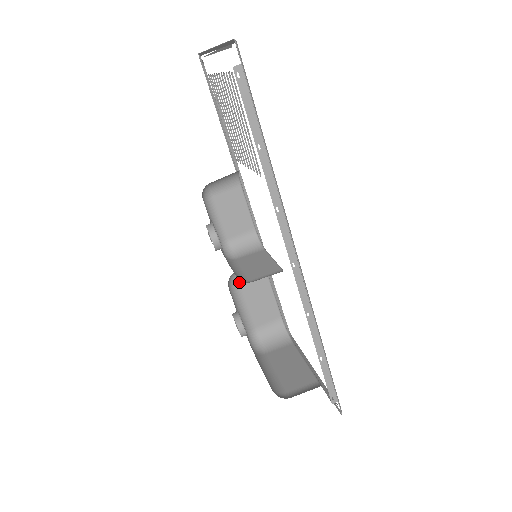
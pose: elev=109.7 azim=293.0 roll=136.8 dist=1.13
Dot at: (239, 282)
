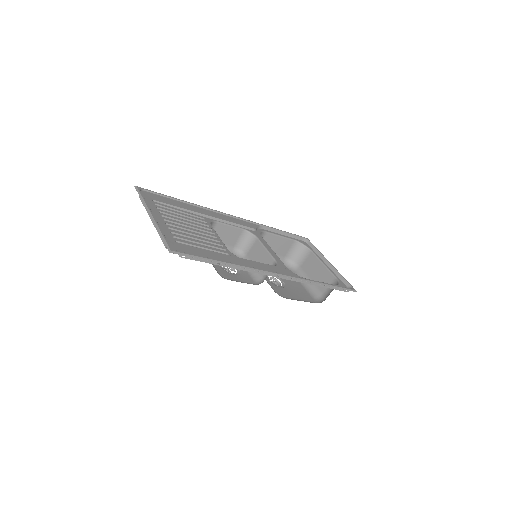
Dot at: occluded
